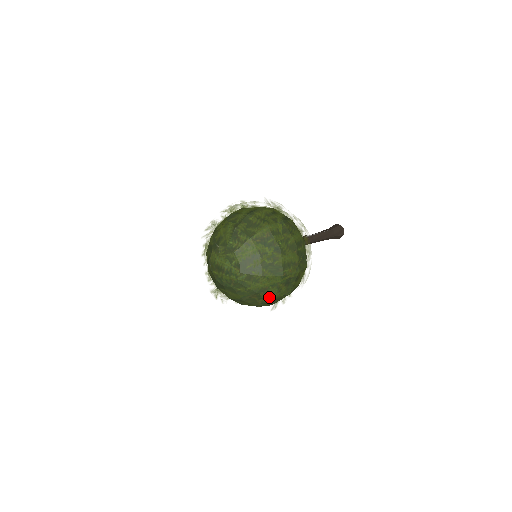
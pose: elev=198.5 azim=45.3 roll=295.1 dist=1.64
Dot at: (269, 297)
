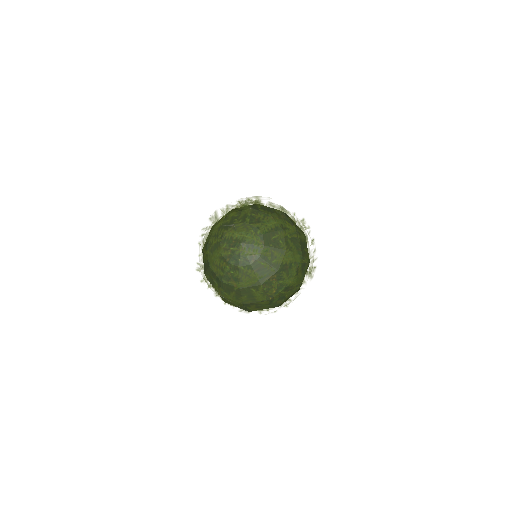
Dot at: (289, 279)
